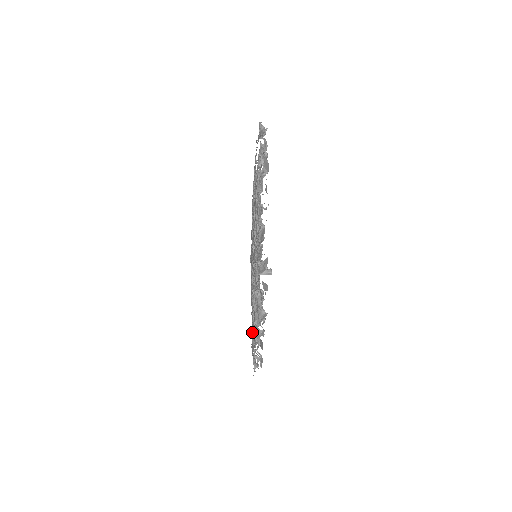
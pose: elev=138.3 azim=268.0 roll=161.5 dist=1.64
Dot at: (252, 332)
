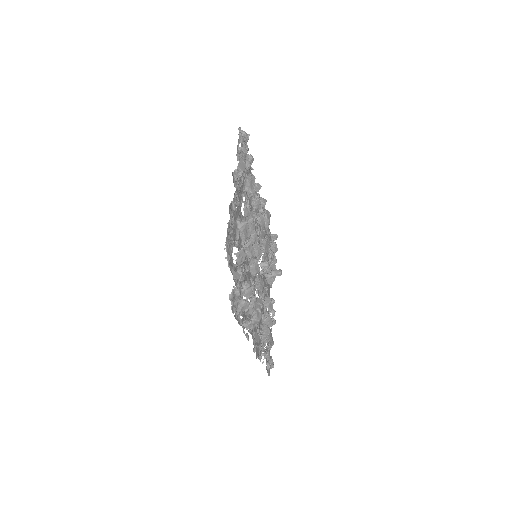
Dot at: (260, 331)
